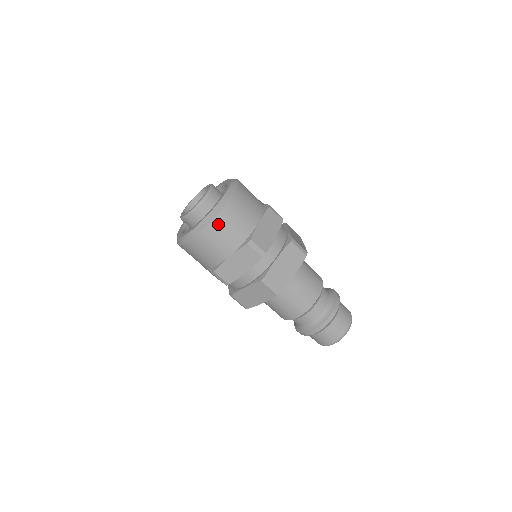
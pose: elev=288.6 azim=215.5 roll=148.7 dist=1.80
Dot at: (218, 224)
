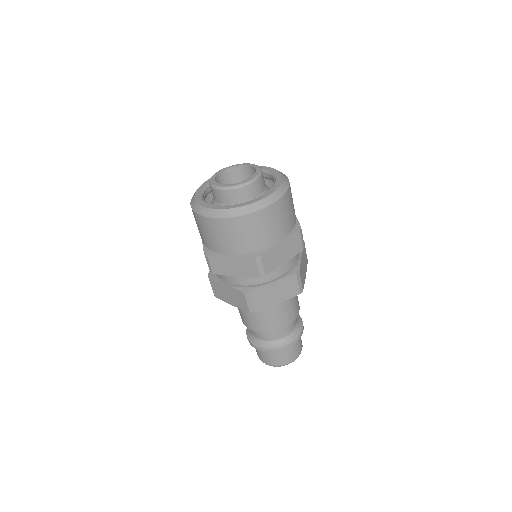
Dot at: (240, 223)
